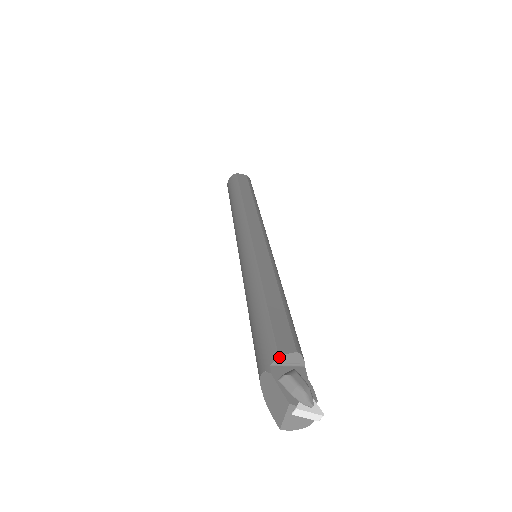
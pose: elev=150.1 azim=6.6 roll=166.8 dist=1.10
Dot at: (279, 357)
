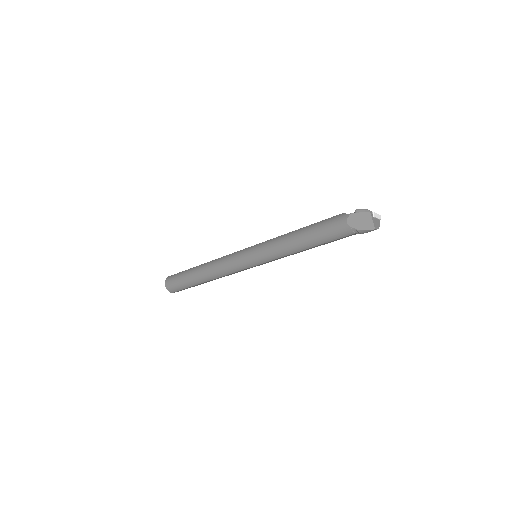
Dot at: (345, 213)
